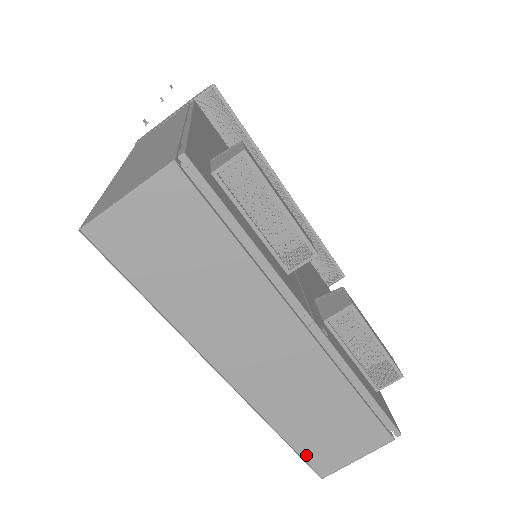
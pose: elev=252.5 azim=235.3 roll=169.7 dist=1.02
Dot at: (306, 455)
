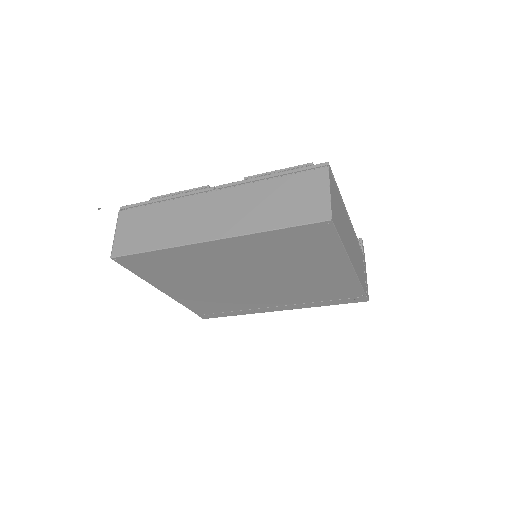
Dot at: (301, 222)
